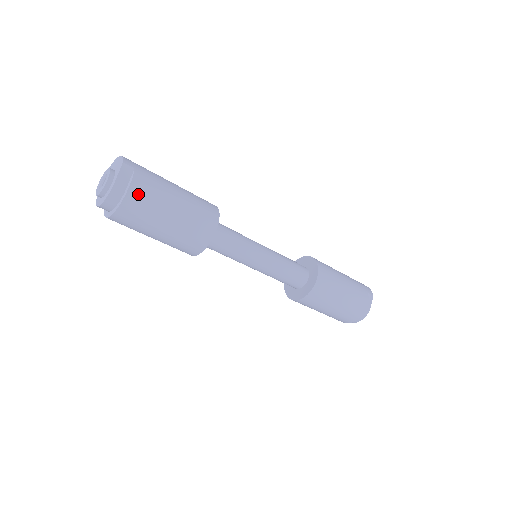
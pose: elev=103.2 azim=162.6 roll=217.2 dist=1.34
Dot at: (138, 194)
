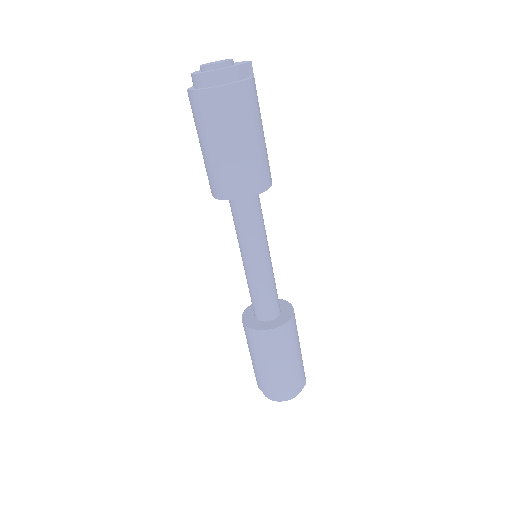
Dot at: (248, 92)
